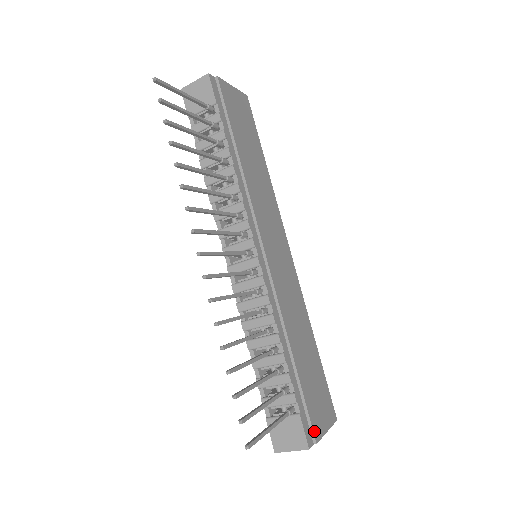
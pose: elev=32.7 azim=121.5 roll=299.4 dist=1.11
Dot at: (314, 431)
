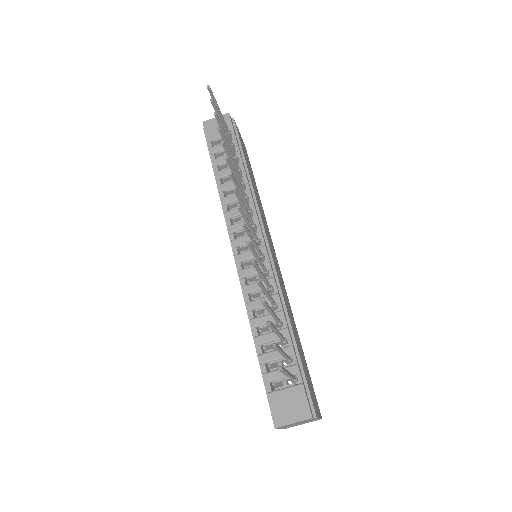
Dot at: (313, 406)
